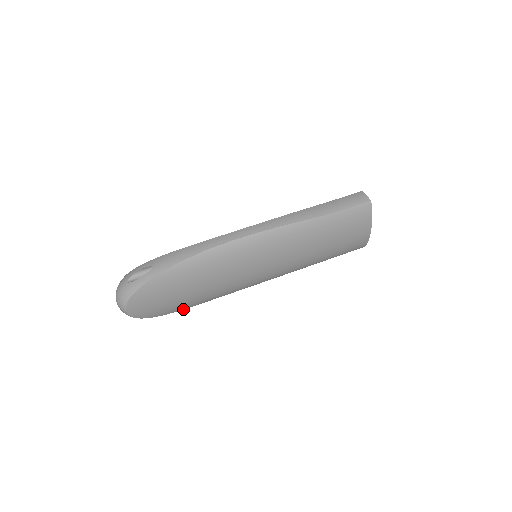
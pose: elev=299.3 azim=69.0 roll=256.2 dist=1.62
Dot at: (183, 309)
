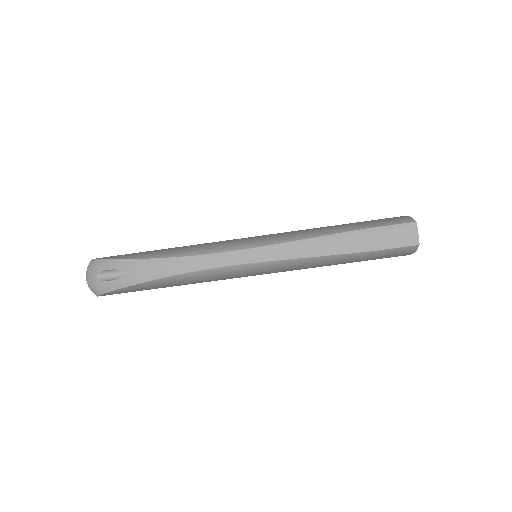
Dot at: occluded
